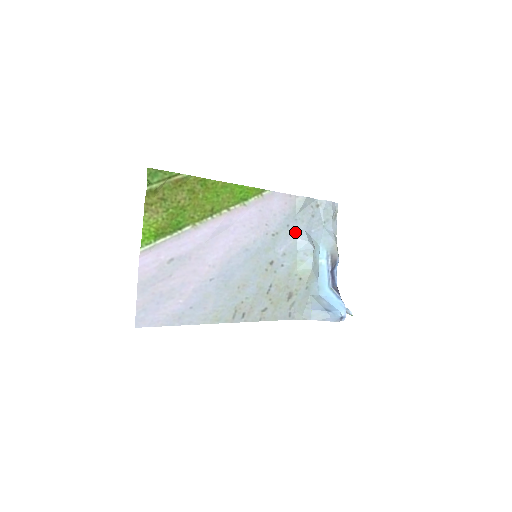
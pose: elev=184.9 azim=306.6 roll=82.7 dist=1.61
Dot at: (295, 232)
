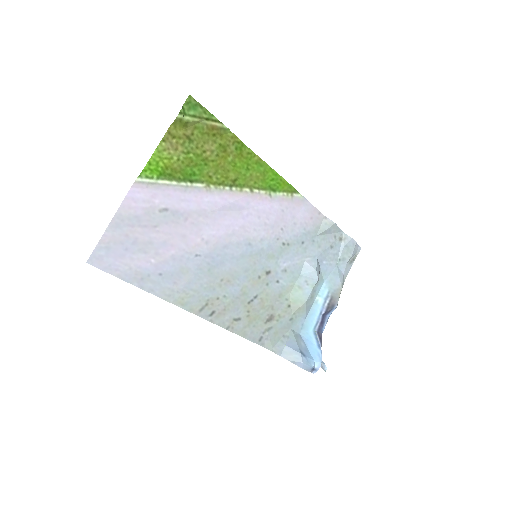
Dot at: (307, 253)
